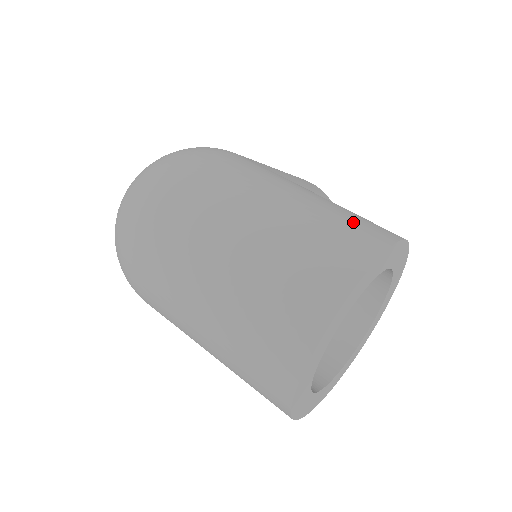
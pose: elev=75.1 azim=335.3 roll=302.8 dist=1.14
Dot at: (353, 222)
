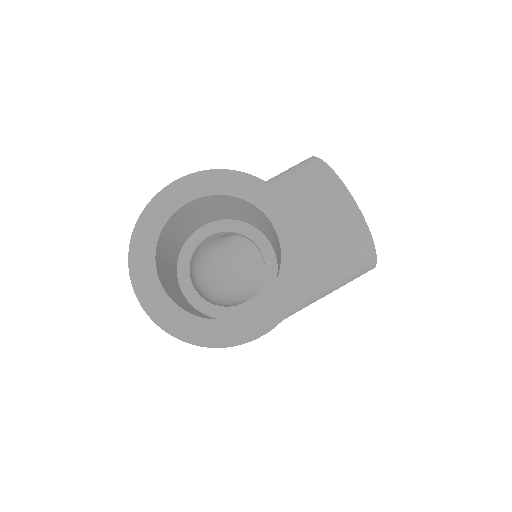
Dot at: occluded
